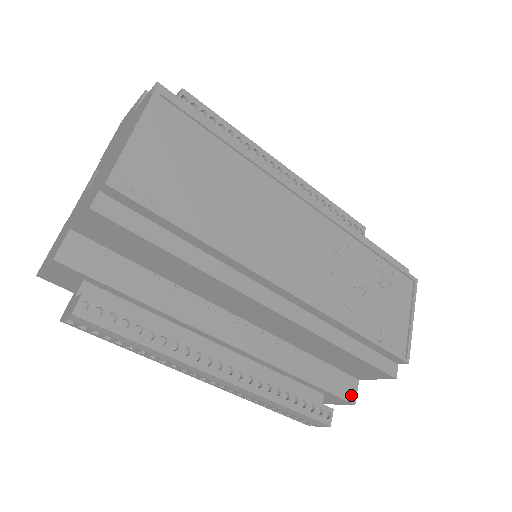
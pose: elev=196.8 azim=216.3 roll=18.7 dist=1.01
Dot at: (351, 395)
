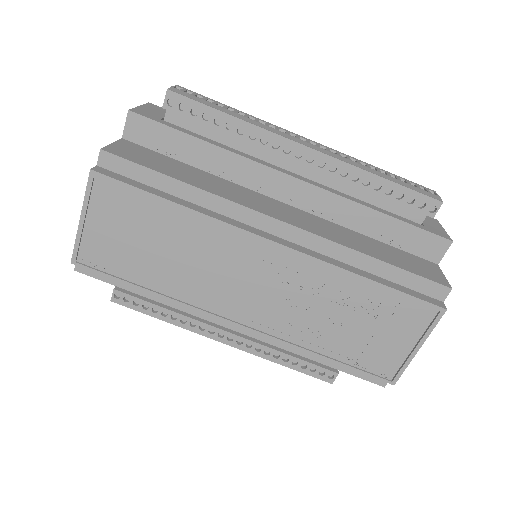
Dot at: occluded
